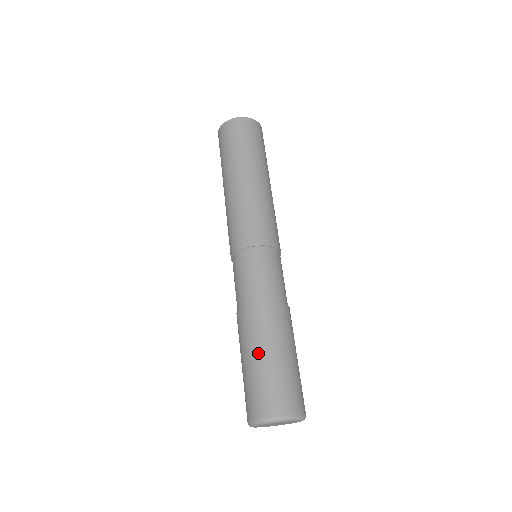
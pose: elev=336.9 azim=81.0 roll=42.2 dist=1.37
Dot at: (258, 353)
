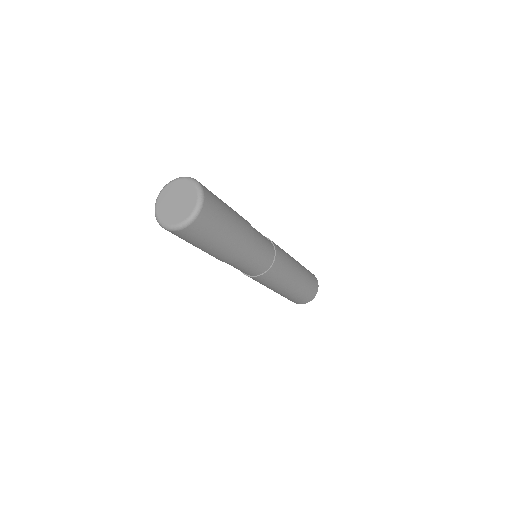
Dot at: occluded
